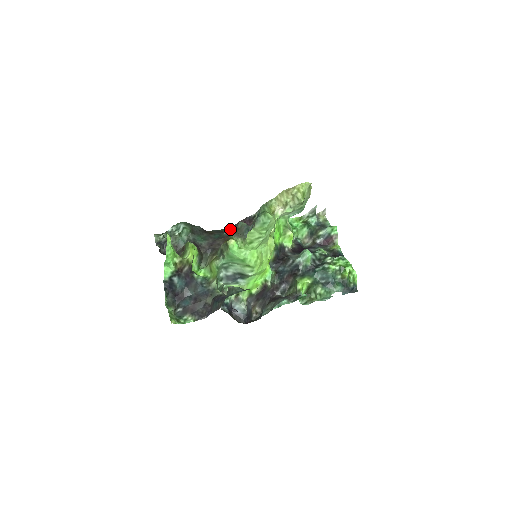
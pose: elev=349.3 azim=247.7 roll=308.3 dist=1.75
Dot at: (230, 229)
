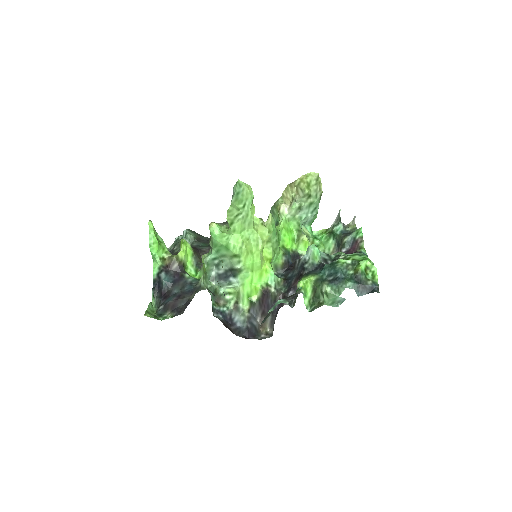
Dot at: occluded
